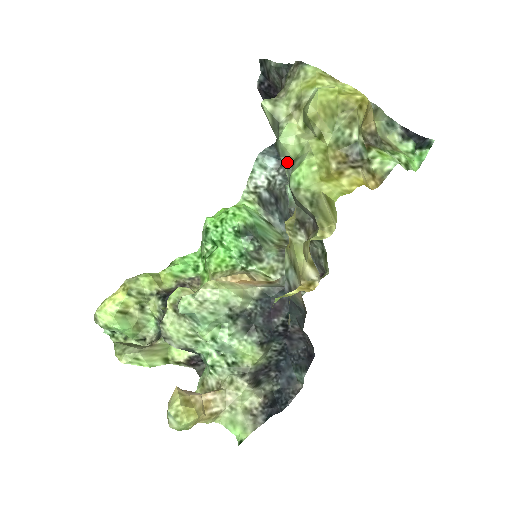
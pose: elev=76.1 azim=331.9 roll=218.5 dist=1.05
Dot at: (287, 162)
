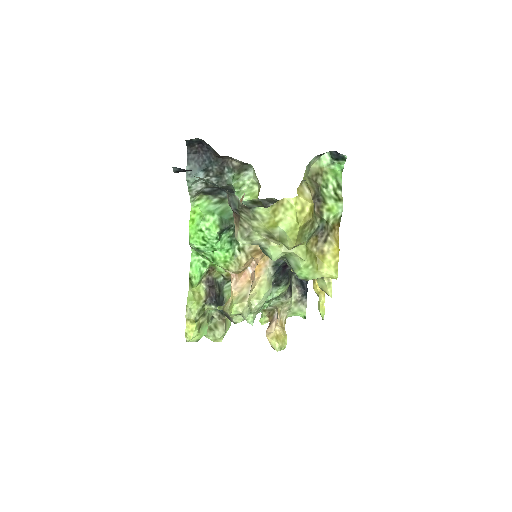
Dot at: occluded
